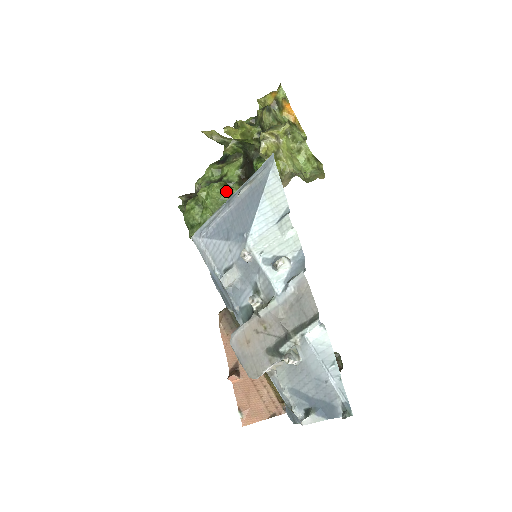
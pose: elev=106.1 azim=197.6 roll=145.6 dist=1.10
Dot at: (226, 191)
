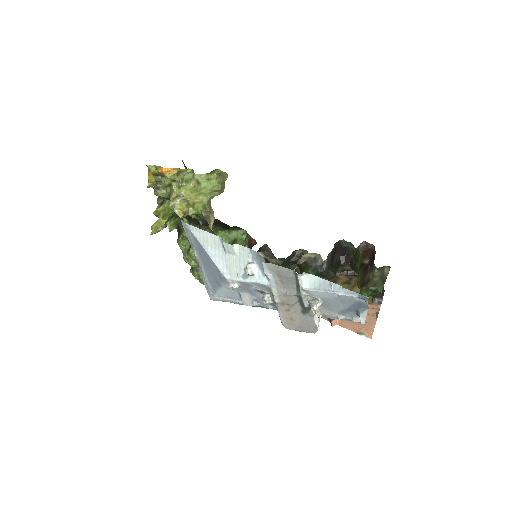
Dot at: occluded
